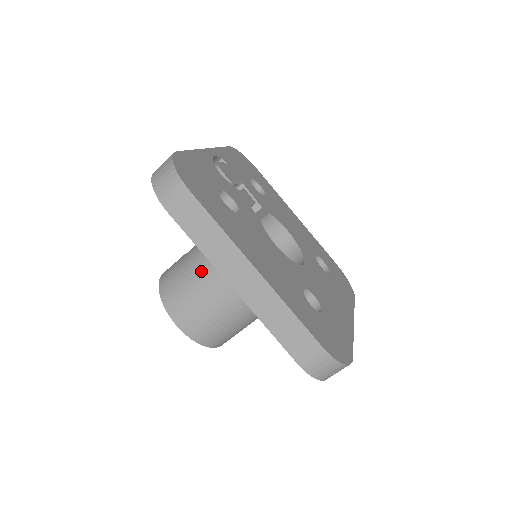
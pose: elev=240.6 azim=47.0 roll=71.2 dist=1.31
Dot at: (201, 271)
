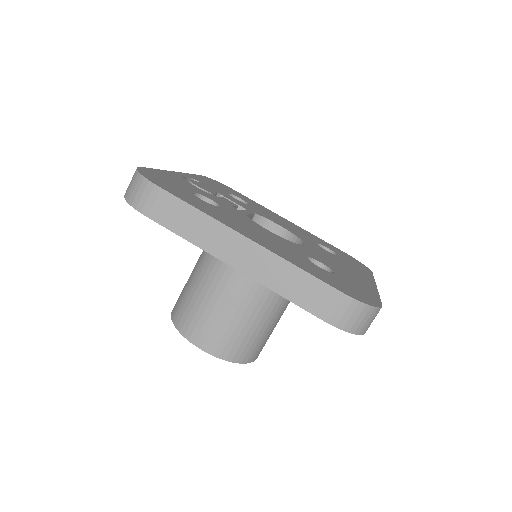
Dot at: (205, 283)
